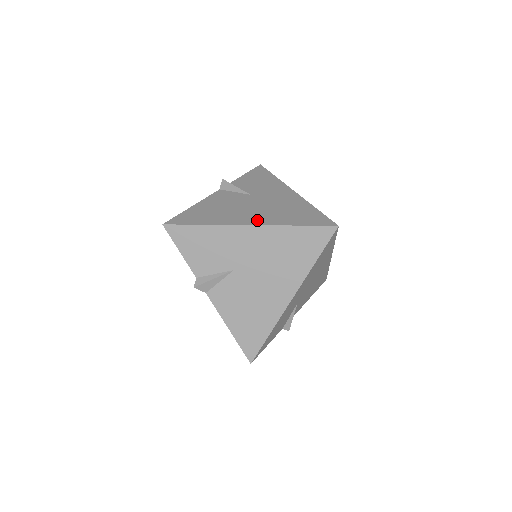
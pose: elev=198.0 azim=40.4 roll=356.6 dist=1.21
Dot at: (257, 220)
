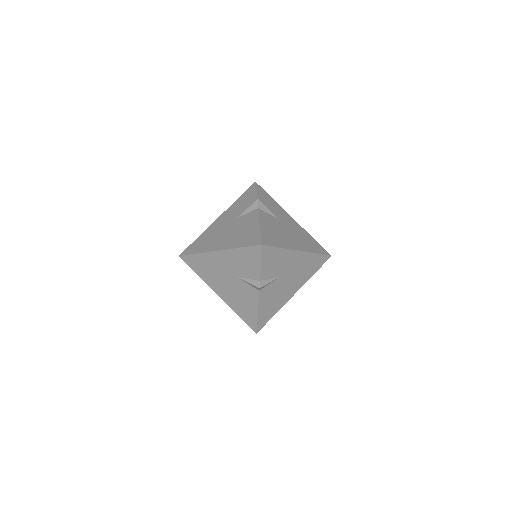
Dot at: (300, 246)
